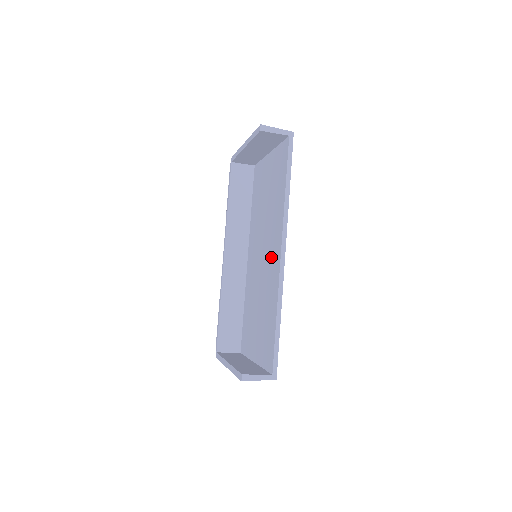
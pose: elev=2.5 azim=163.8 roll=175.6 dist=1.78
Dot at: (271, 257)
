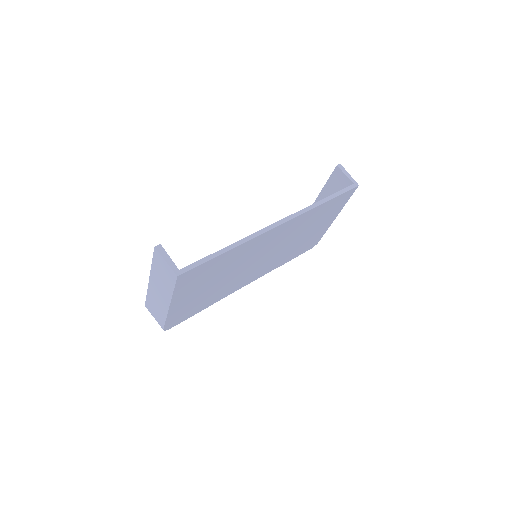
Dot at: occluded
